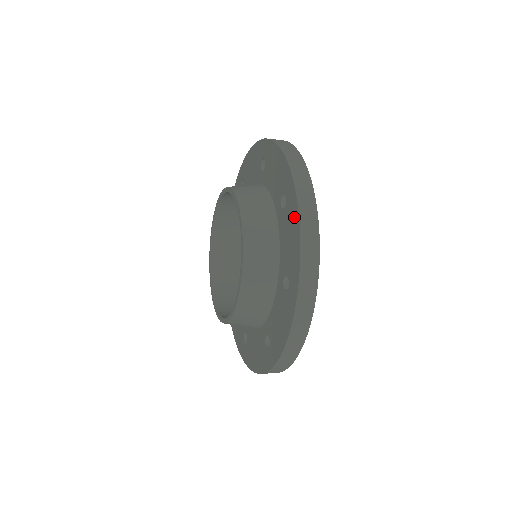
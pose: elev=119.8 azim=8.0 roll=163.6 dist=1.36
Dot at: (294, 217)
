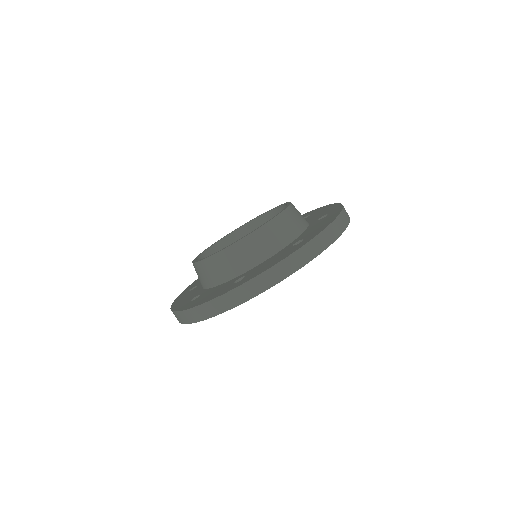
Dot at: (288, 254)
